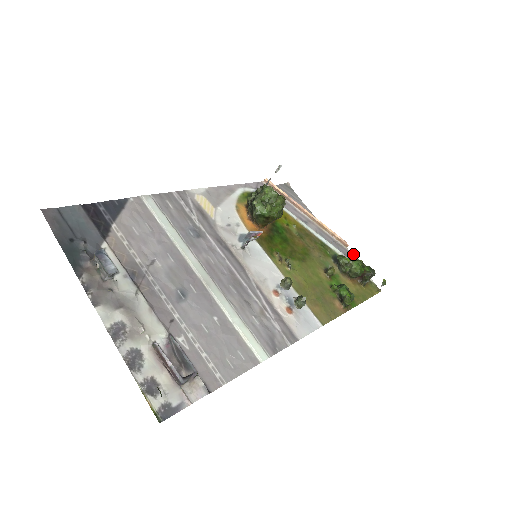
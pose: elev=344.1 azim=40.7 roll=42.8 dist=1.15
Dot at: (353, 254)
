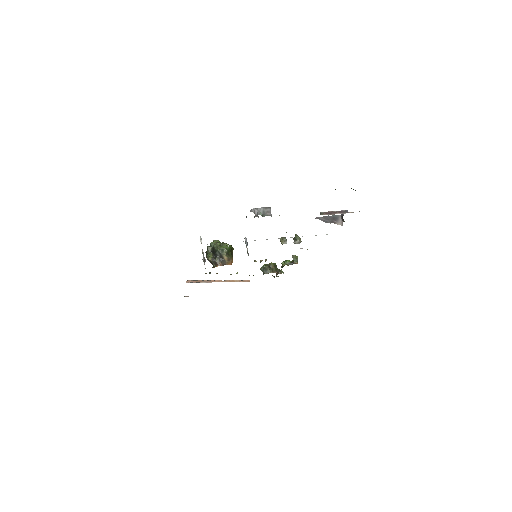
Dot at: occluded
